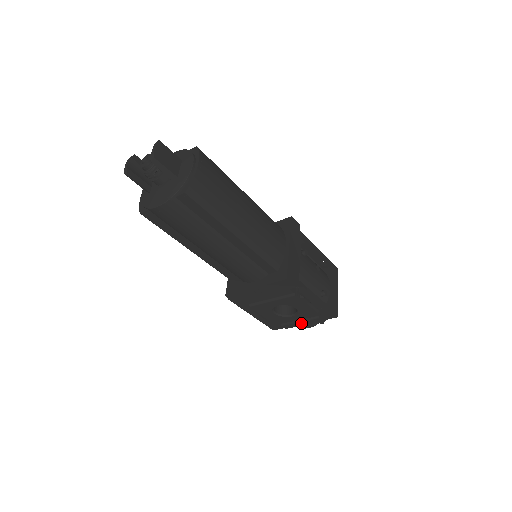
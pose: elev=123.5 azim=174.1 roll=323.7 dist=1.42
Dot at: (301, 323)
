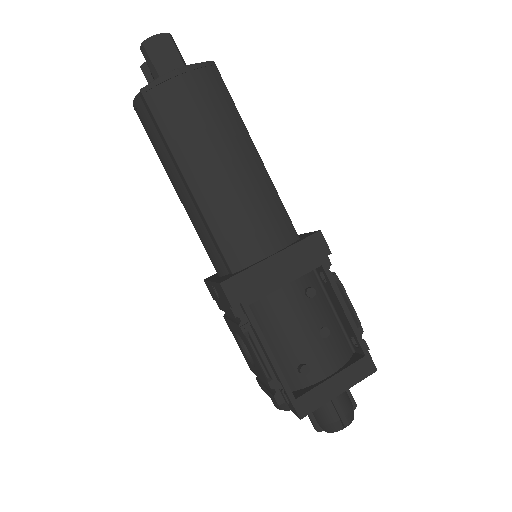
Dot at: (266, 389)
